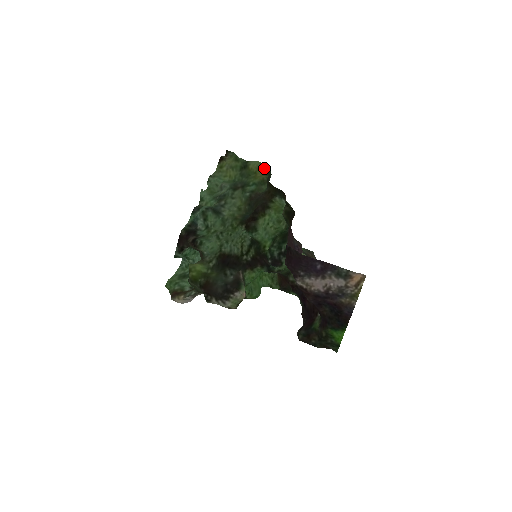
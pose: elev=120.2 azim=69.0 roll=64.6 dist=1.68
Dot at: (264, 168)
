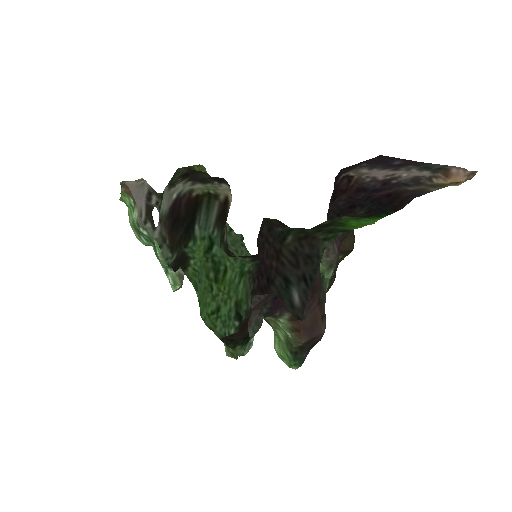
Dot at: occluded
